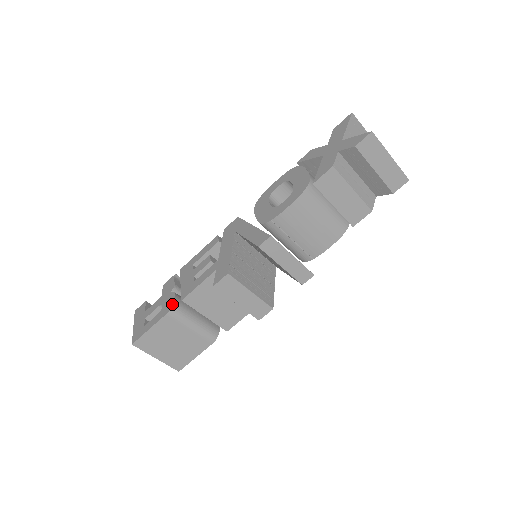
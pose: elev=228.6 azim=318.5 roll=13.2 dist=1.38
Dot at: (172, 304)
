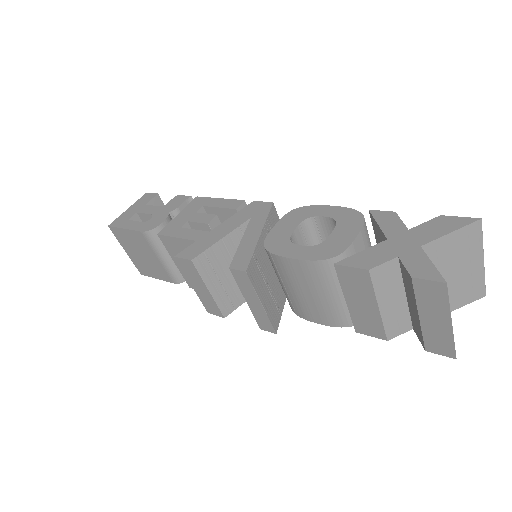
Dot at: (153, 227)
